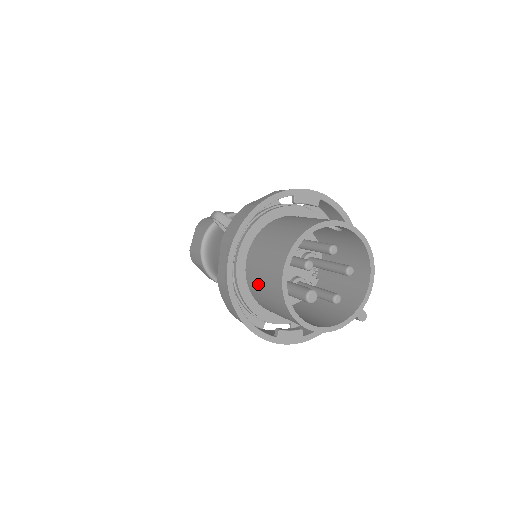
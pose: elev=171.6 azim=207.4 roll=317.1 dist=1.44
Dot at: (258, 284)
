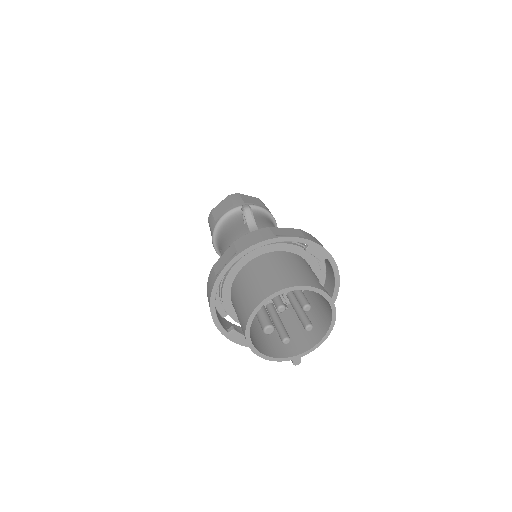
Dot at: (239, 293)
